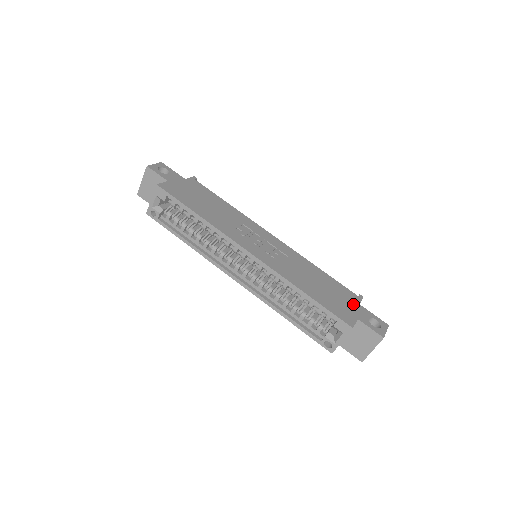
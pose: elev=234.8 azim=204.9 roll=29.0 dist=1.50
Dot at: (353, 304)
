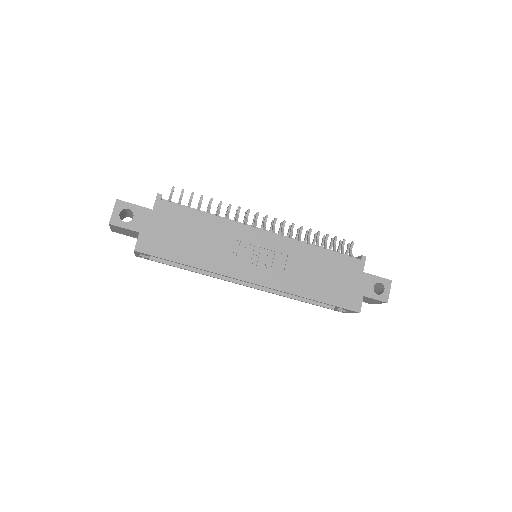
Dot at: (357, 277)
